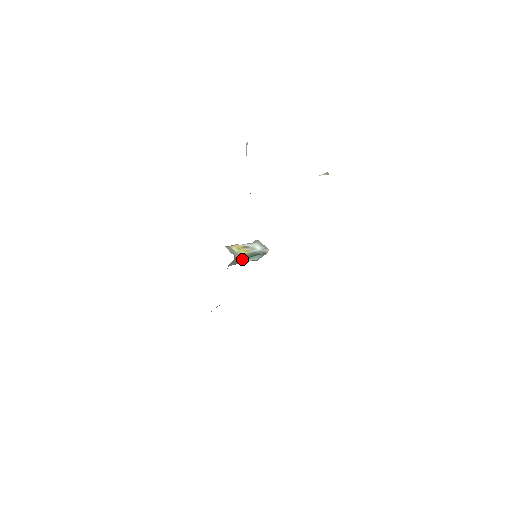
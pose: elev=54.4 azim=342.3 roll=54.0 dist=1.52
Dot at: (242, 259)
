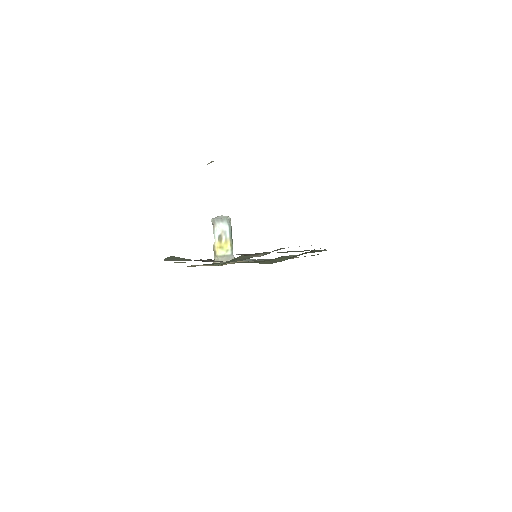
Dot at: occluded
